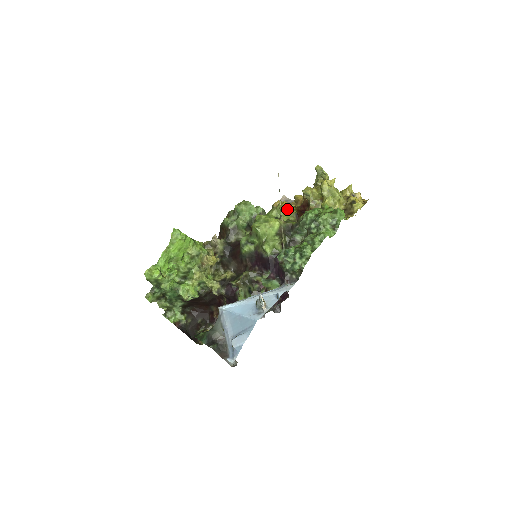
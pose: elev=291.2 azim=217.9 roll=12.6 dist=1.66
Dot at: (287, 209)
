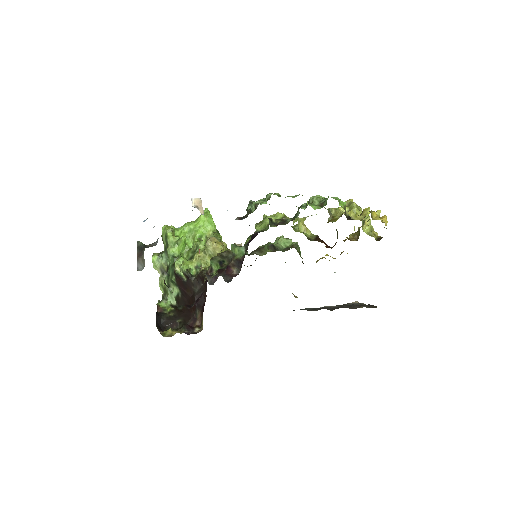
Dot at: occluded
